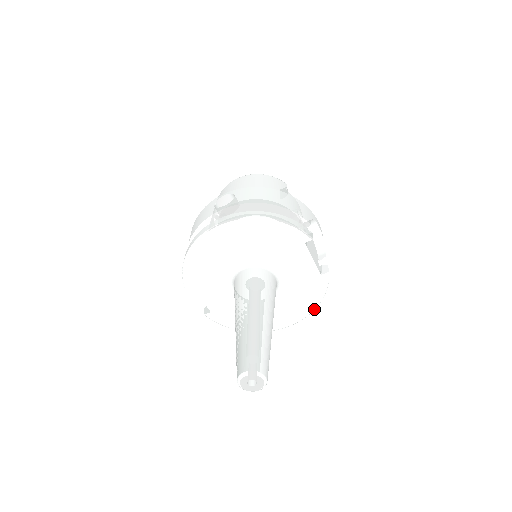
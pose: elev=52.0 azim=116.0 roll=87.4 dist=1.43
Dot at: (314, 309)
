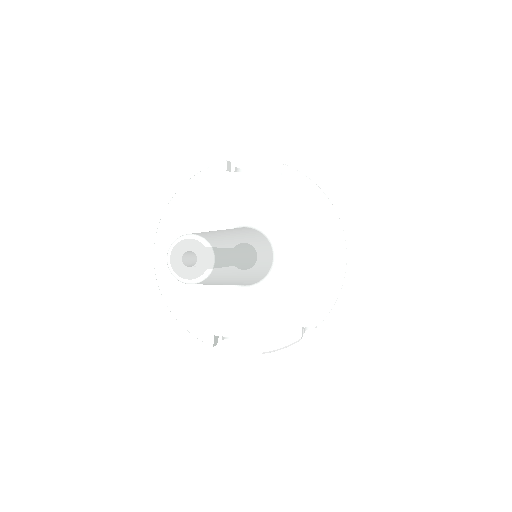
Dot at: (334, 211)
